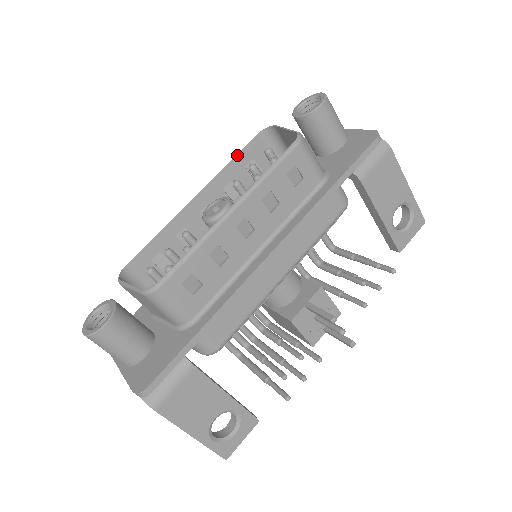
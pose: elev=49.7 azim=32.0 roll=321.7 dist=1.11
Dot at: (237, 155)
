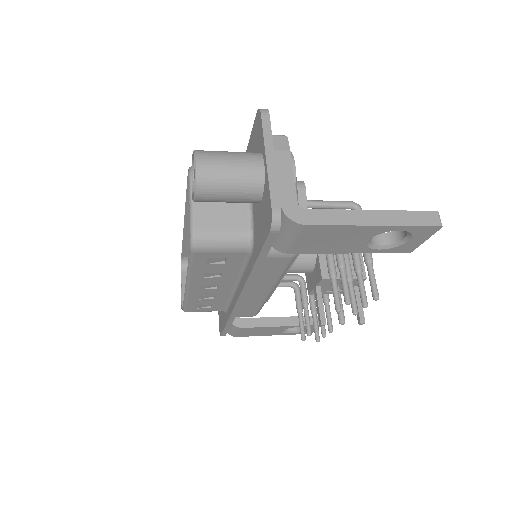
Dot at: (187, 191)
